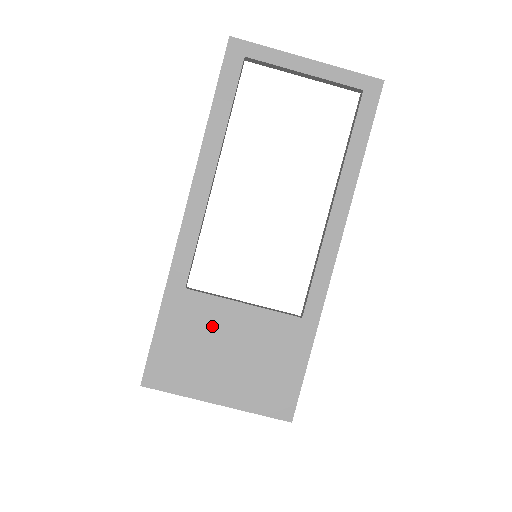
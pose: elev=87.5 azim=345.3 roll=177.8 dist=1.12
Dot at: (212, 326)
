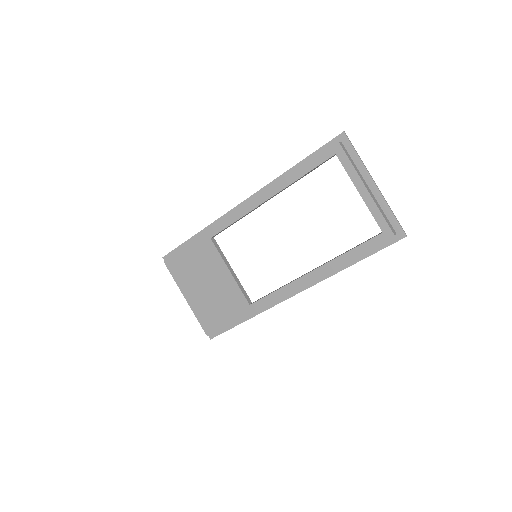
Dot at: (208, 266)
